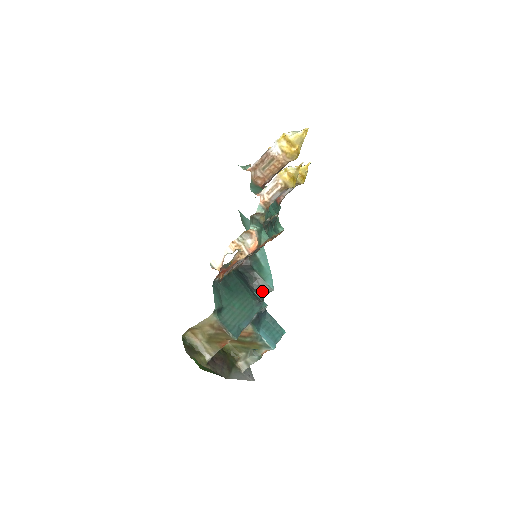
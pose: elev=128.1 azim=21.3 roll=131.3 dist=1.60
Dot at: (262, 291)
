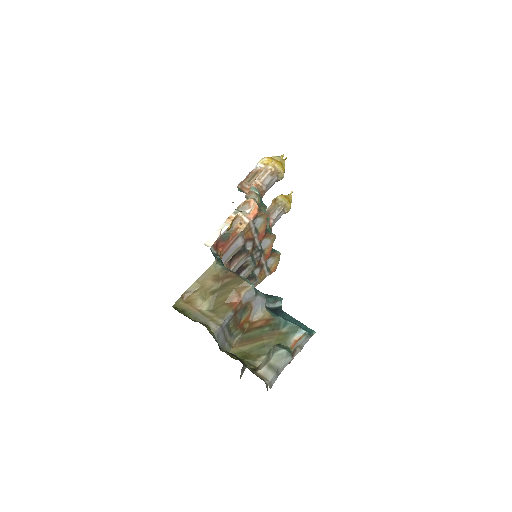
Dot at: occluded
